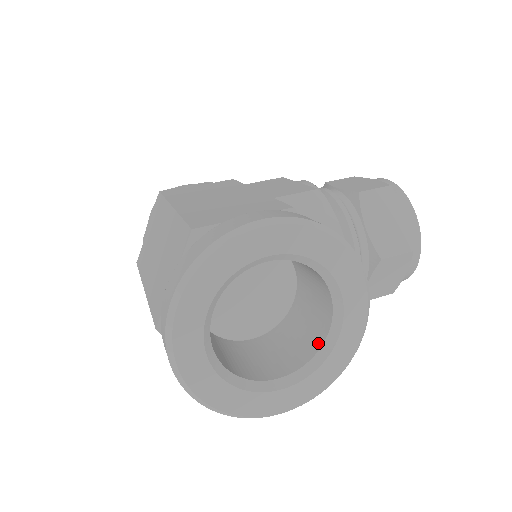
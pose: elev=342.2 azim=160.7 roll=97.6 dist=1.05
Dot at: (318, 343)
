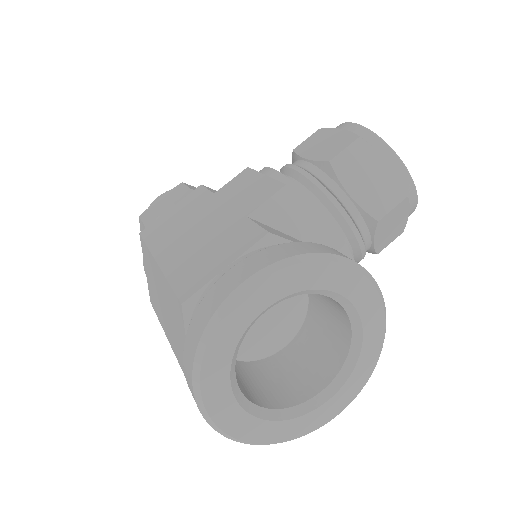
Dot at: (346, 344)
